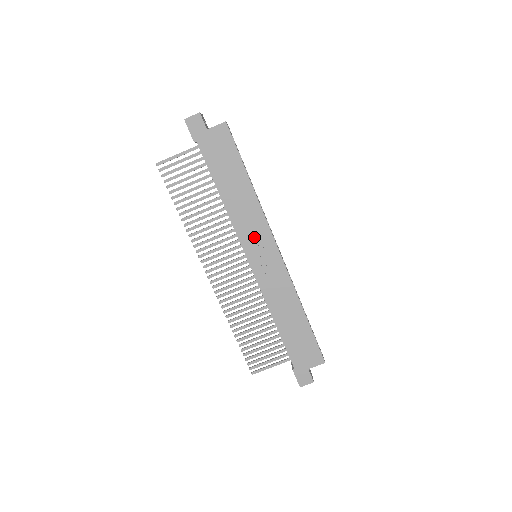
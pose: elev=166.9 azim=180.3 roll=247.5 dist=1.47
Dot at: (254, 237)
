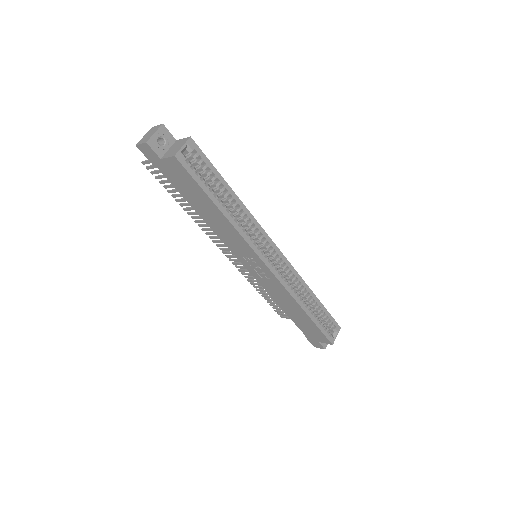
Dot at: (242, 252)
